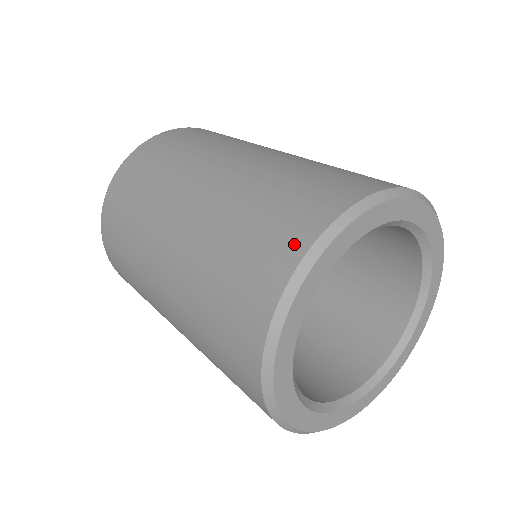
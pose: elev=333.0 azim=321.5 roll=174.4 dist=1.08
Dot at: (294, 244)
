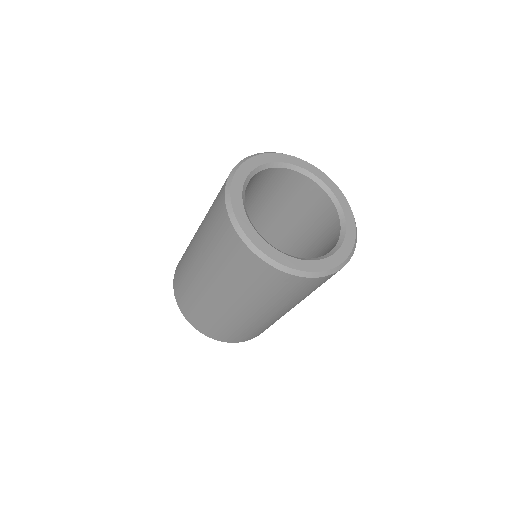
Dot at: (221, 199)
